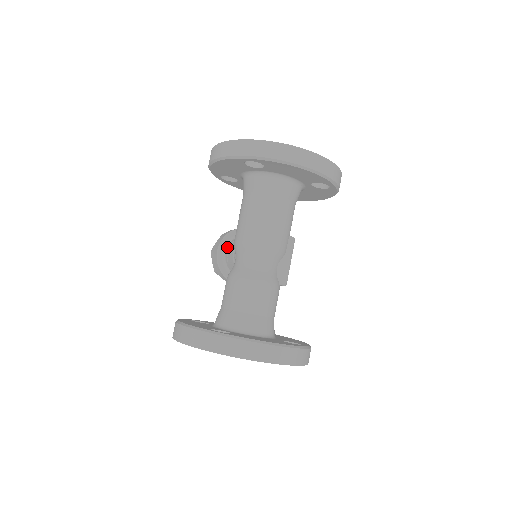
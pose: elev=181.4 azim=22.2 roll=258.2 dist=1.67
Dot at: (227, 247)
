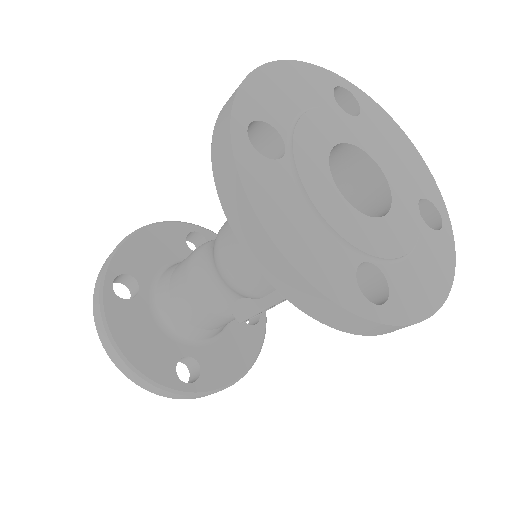
Dot at: occluded
